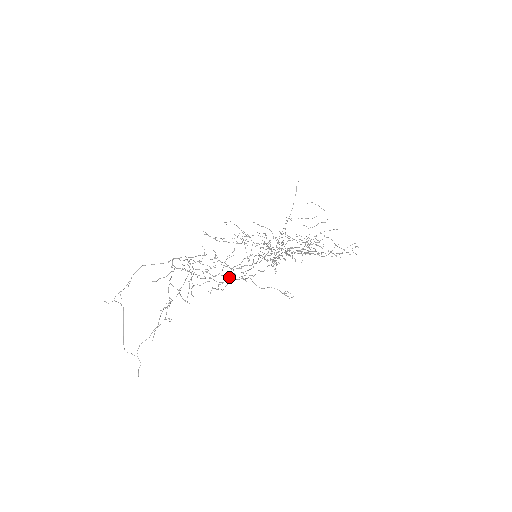
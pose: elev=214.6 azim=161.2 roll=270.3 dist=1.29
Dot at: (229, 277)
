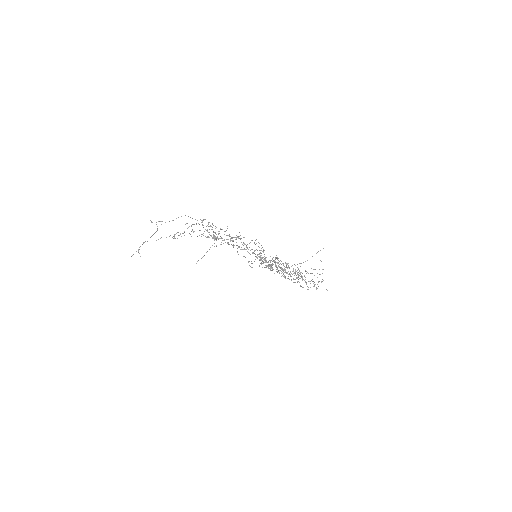
Dot at: occluded
